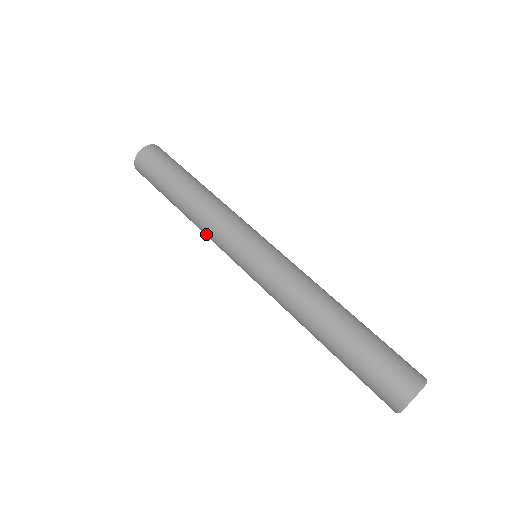
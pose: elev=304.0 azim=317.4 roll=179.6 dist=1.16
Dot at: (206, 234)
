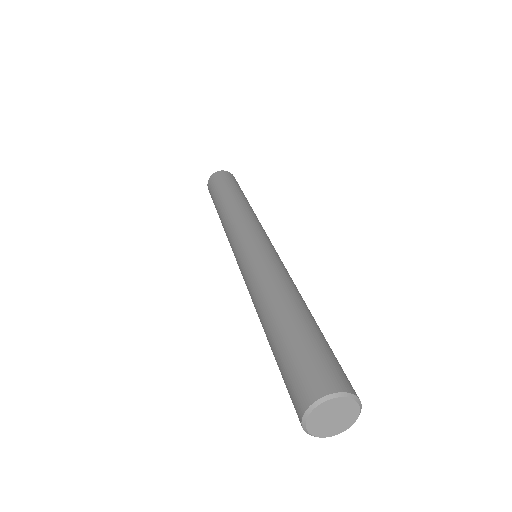
Dot at: occluded
